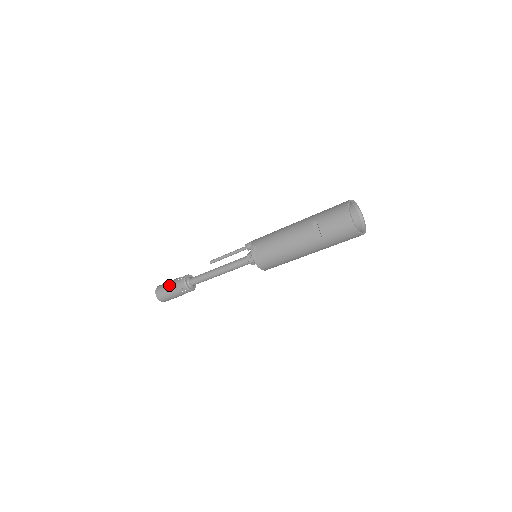
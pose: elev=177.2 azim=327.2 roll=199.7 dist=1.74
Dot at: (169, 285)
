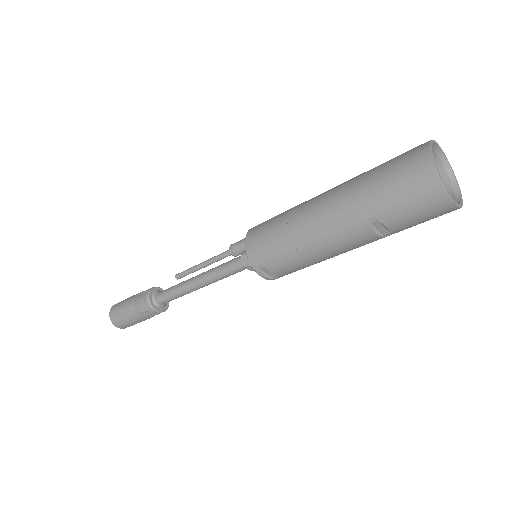
Dot at: (131, 317)
